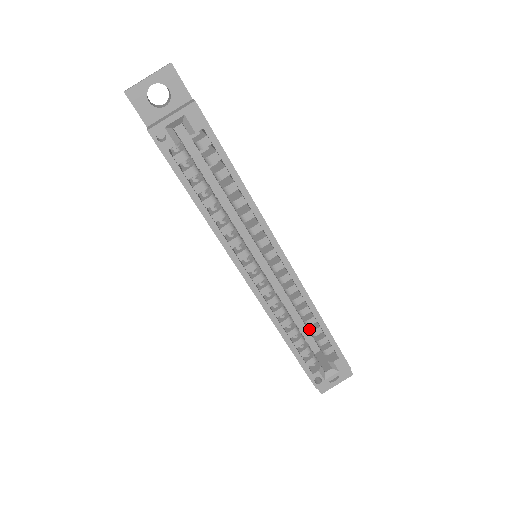
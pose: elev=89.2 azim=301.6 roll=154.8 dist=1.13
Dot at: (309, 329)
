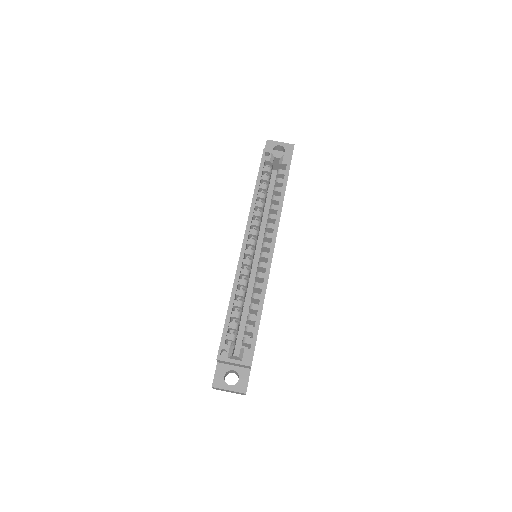
Dot at: (248, 315)
